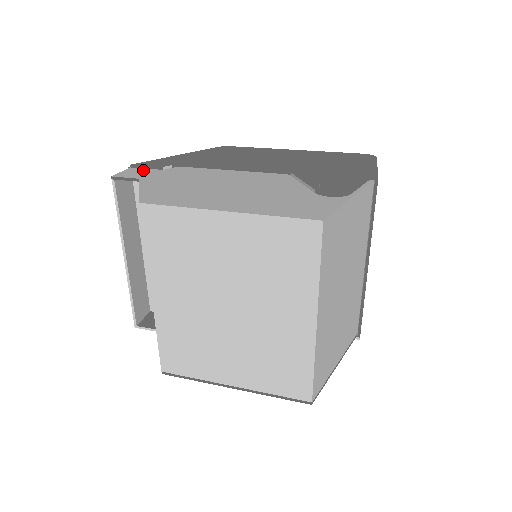
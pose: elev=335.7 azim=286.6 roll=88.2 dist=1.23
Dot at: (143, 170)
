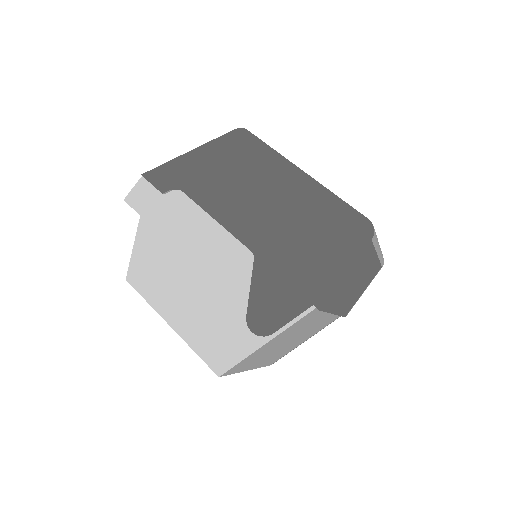
Dot at: (149, 190)
